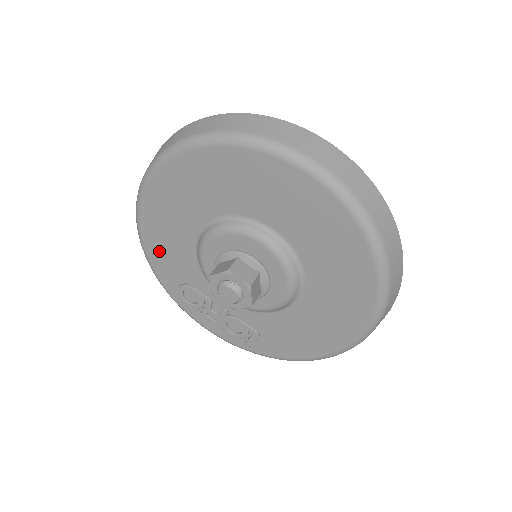
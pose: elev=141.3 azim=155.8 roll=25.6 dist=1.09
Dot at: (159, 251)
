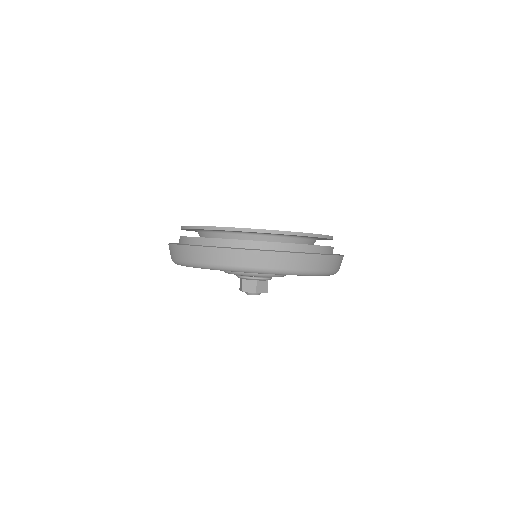
Dot at: occluded
